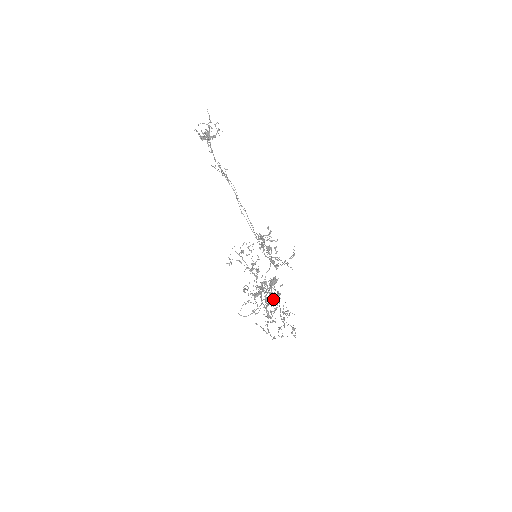
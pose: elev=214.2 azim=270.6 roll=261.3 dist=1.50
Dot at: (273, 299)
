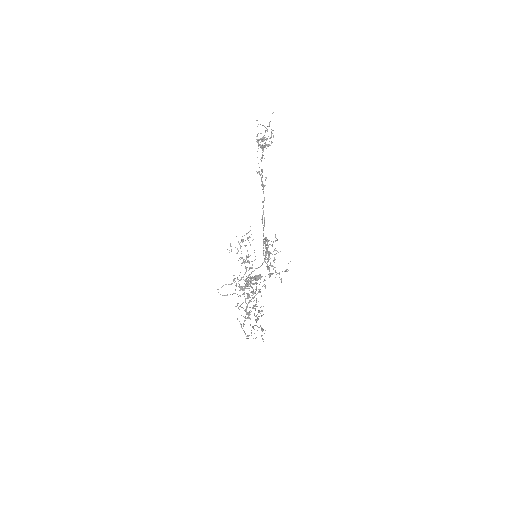
Dot at: occluded
